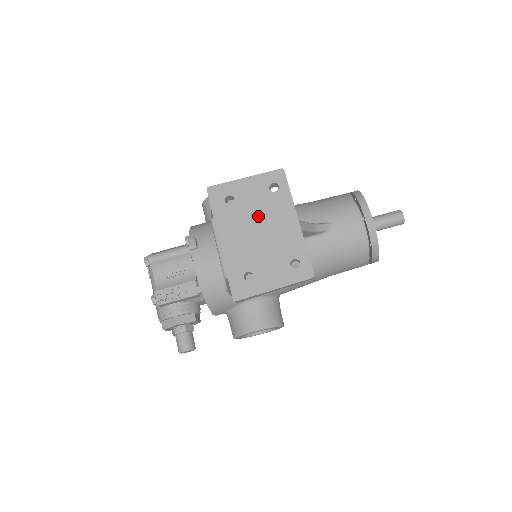
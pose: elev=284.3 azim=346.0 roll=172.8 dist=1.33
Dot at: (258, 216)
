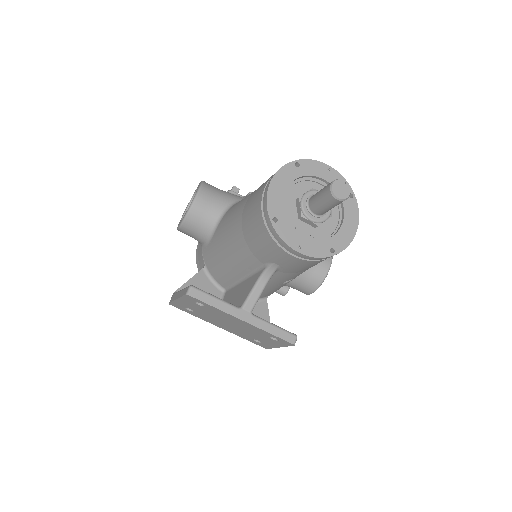
Dot at: (216, 318)
